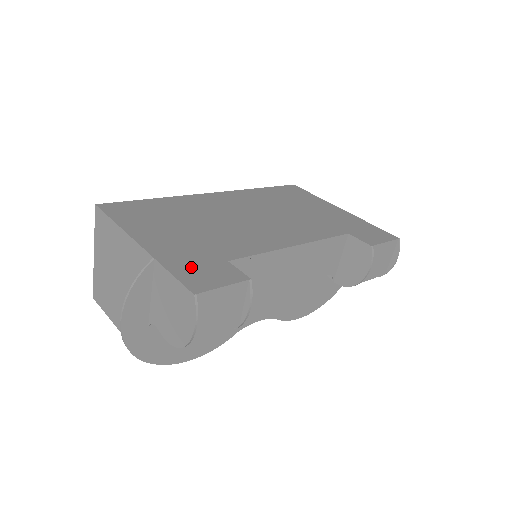
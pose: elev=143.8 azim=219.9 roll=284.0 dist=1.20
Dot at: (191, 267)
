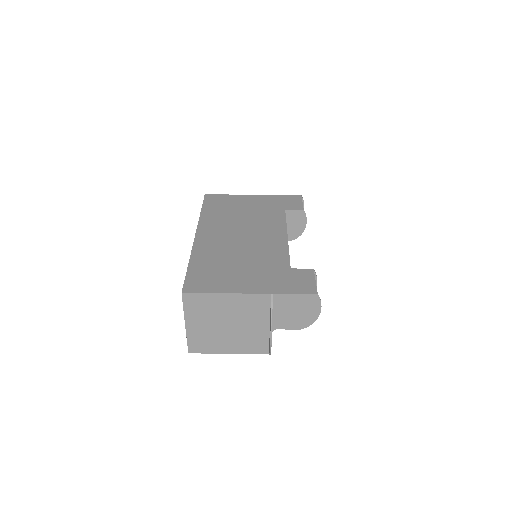
Dot at: (290, 284)
